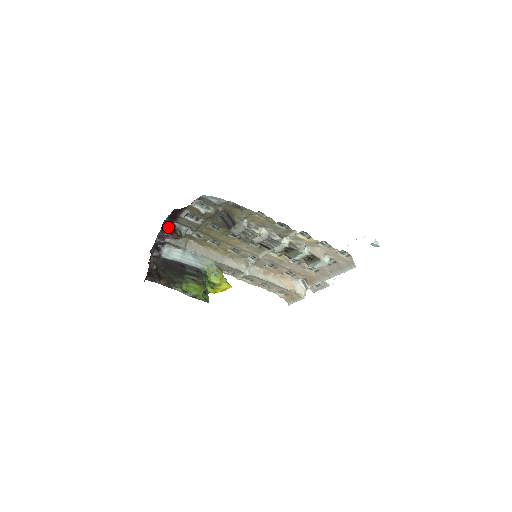
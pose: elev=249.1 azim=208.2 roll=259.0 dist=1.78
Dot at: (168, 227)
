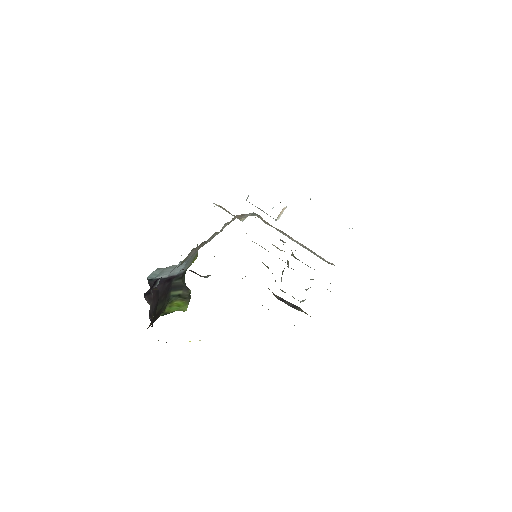
Dot at: occluded
